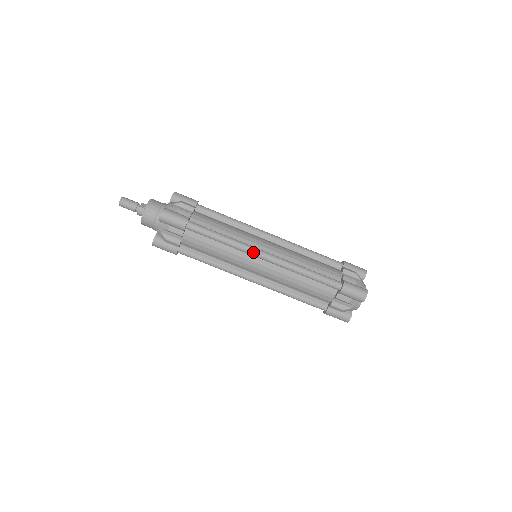
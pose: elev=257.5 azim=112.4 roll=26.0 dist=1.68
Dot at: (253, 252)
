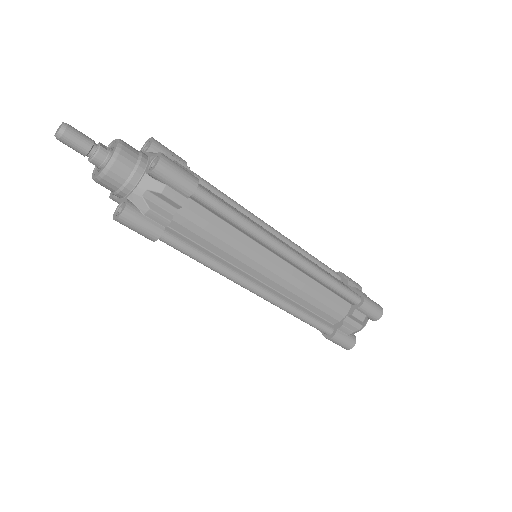
Dot at: (277, 244)
